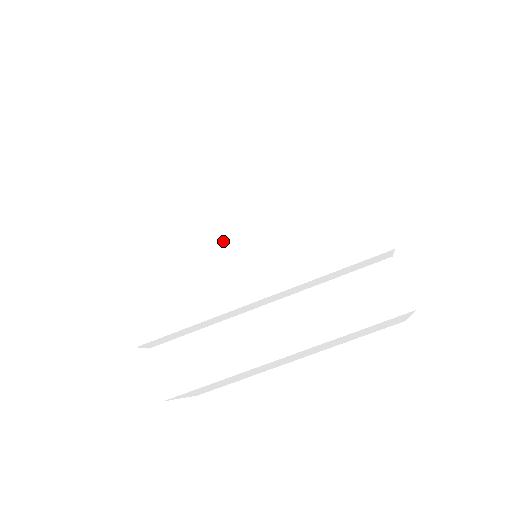
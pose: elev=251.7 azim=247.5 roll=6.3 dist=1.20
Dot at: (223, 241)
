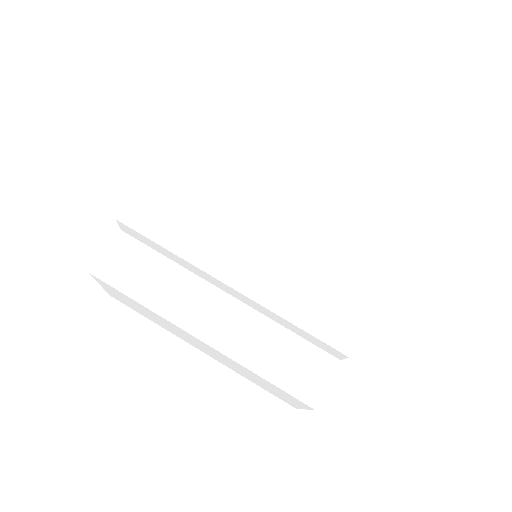
Dot at: (251, 222)
